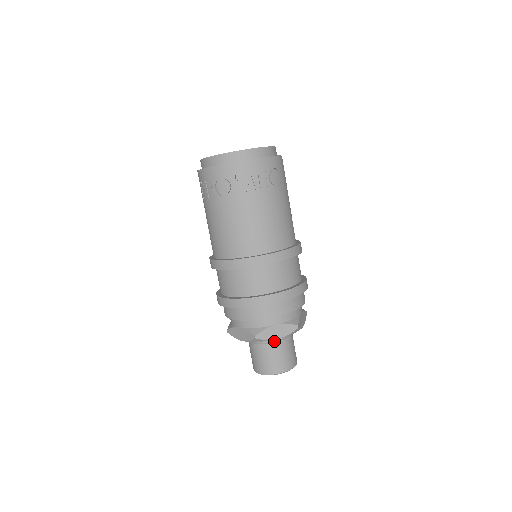
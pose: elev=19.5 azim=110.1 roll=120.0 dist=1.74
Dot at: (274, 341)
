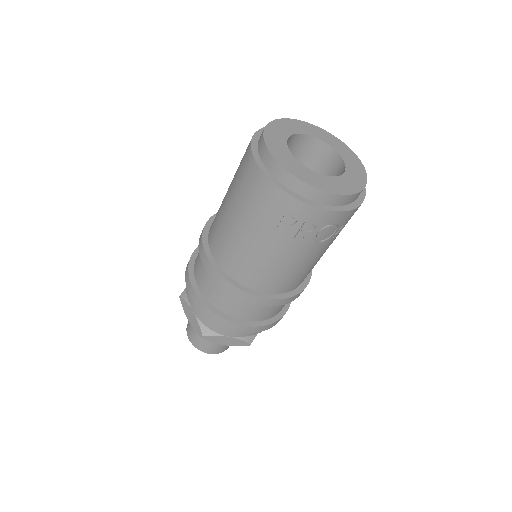
Dot at: occluded
